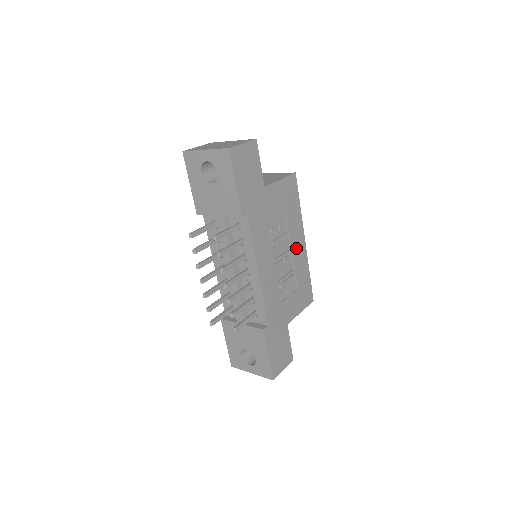
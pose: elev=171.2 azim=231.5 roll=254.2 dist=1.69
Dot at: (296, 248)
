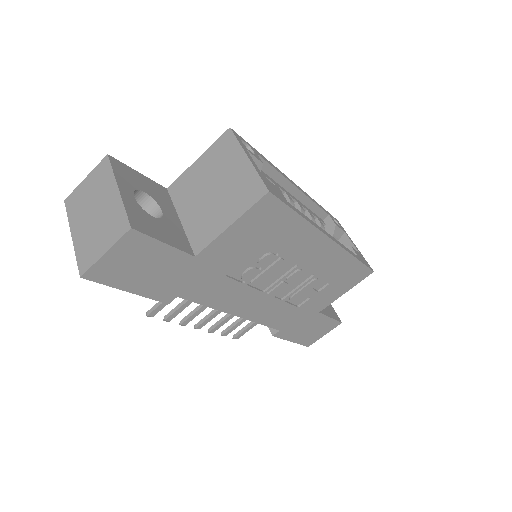
Dot at: (311, 258)
